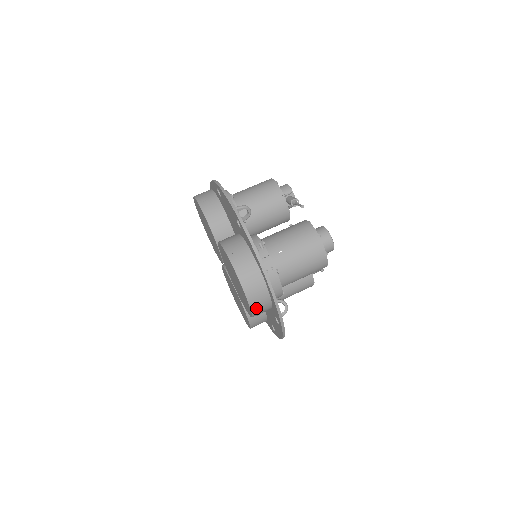
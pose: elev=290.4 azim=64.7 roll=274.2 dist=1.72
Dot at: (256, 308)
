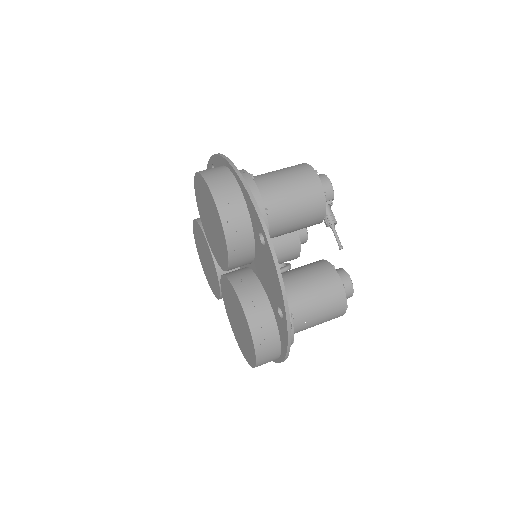
Dot at: (223, 202)
